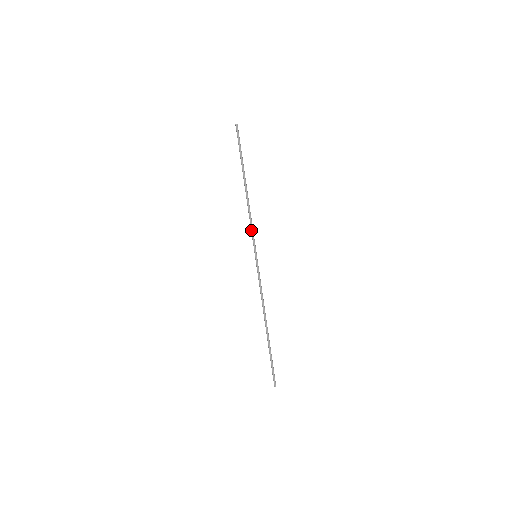
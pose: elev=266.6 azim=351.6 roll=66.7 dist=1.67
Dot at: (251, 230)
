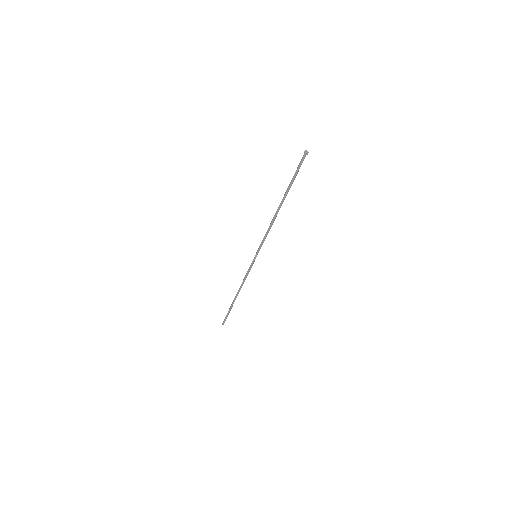
Dot at: (263, 239)
